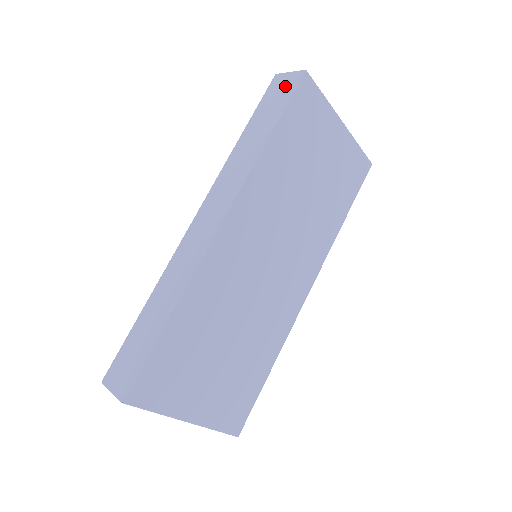
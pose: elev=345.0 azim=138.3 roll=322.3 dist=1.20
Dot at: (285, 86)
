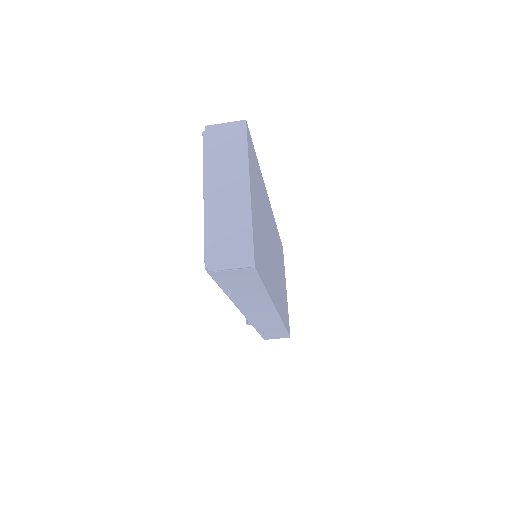
Dot at: occluded
